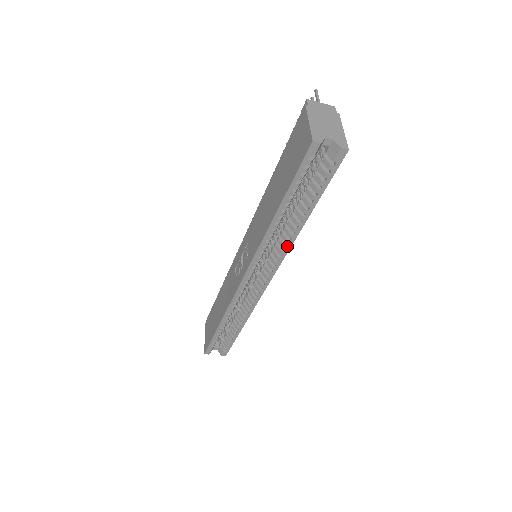
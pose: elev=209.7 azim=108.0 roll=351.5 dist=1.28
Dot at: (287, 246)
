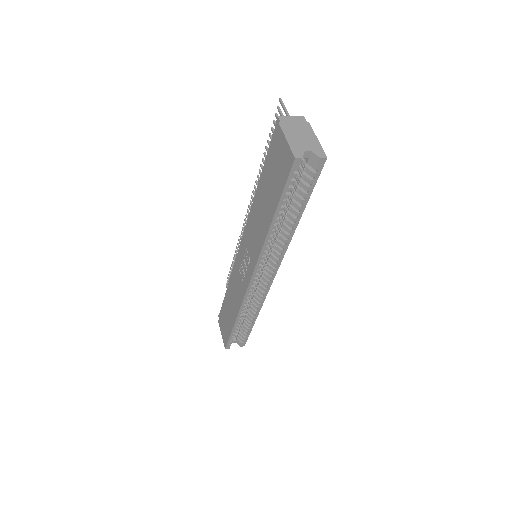
Dot at: (285, 245)
